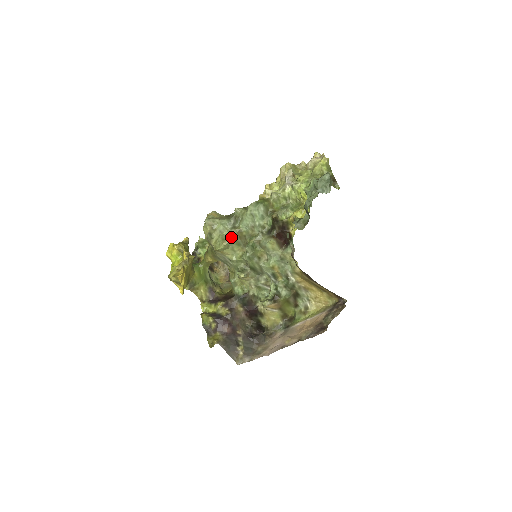
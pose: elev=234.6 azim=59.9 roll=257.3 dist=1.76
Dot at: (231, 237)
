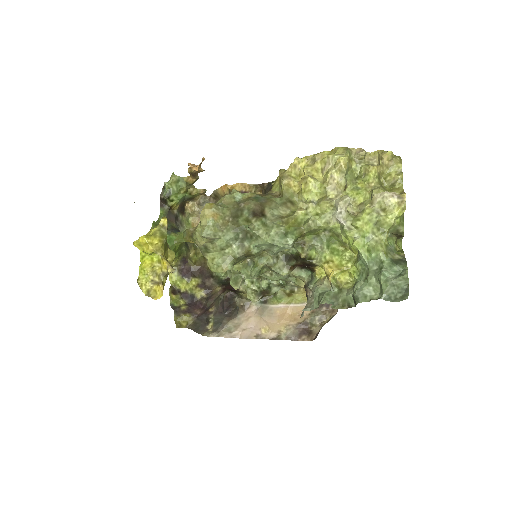
Dot at: (235, 259)
